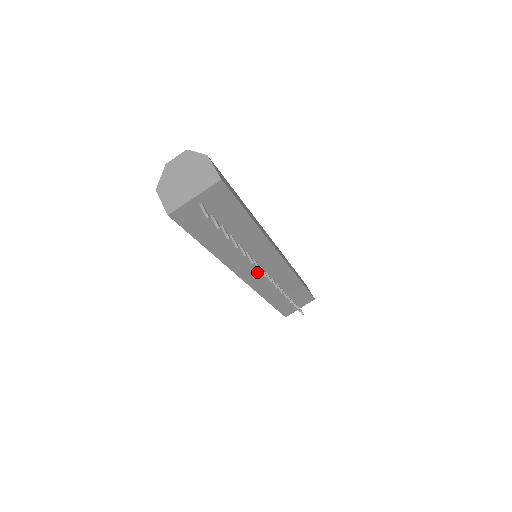
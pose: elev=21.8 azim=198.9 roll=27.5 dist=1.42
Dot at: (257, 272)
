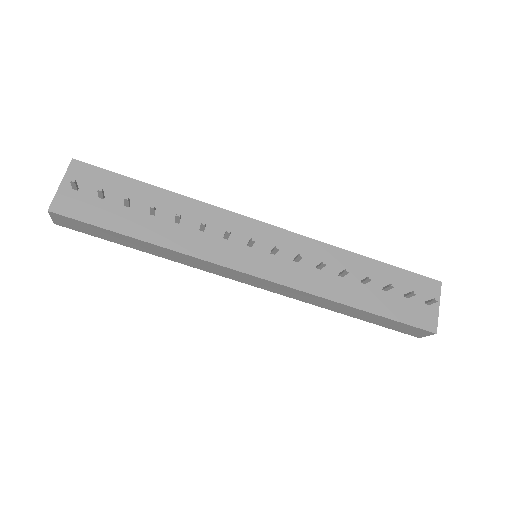
Dot at: (256, 256)
